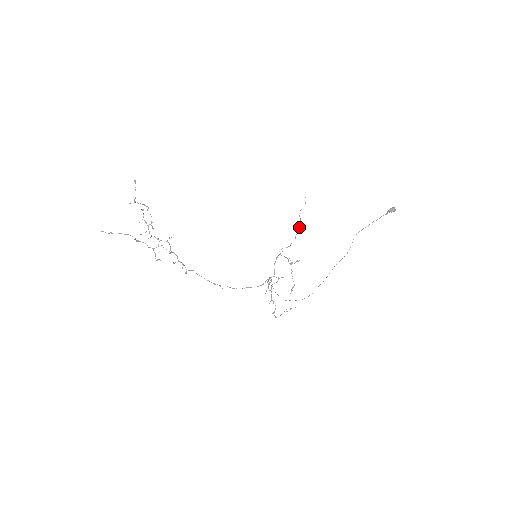
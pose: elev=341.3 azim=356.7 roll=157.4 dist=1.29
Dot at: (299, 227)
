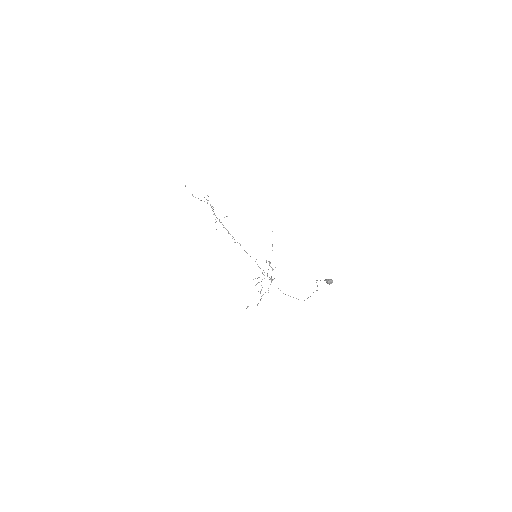
Dot at: occluded
